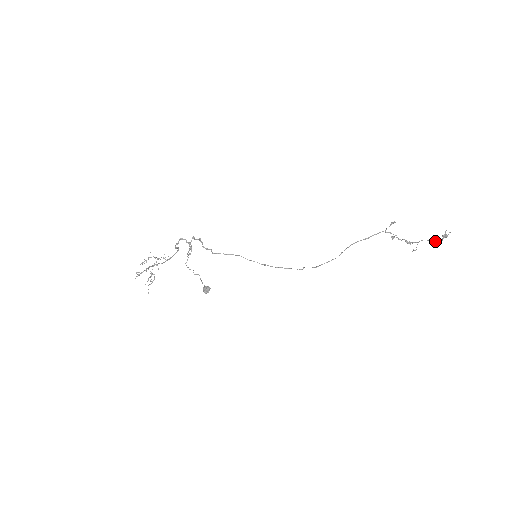
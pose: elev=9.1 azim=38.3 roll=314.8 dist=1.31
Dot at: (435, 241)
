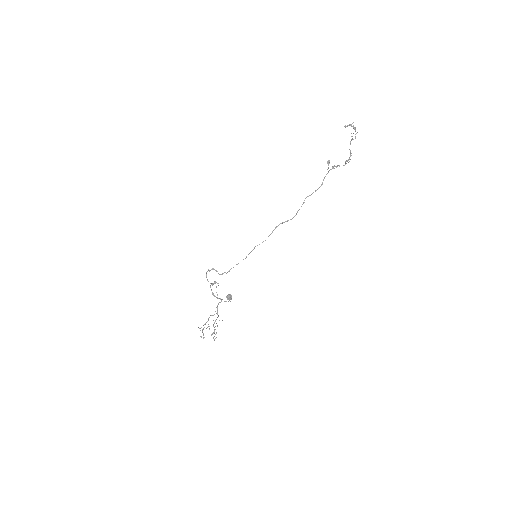
Dot at: occluded
